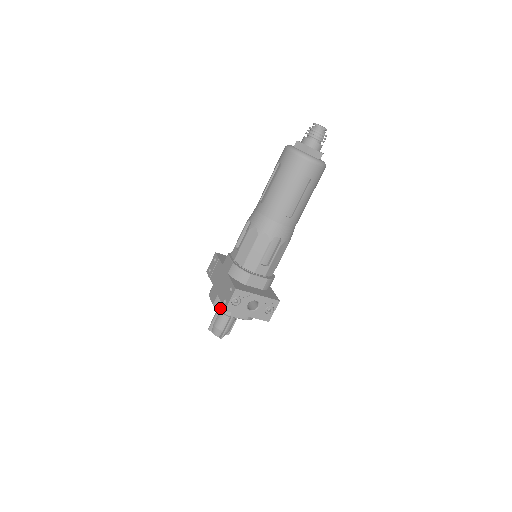
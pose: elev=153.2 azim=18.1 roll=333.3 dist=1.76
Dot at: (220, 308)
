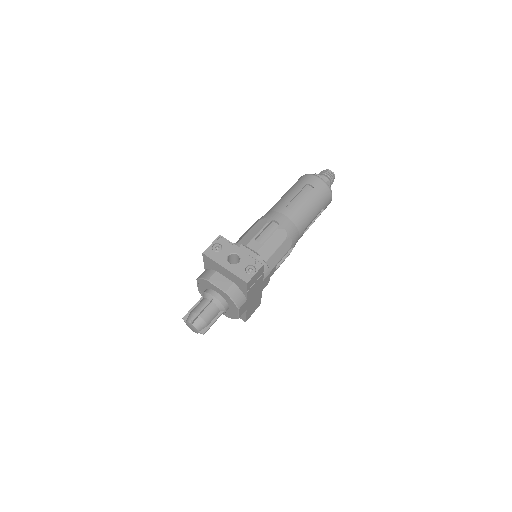
Dot at: (202, 276)
